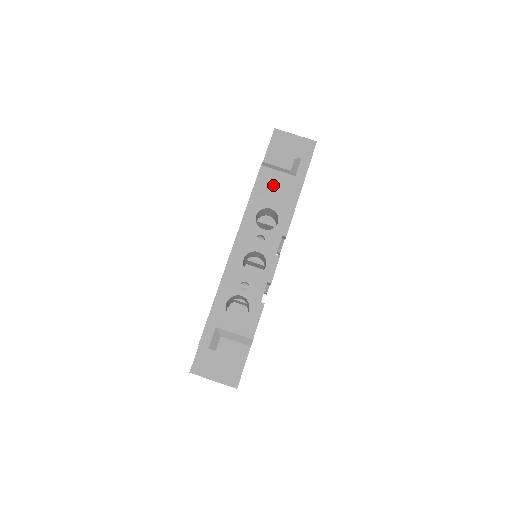
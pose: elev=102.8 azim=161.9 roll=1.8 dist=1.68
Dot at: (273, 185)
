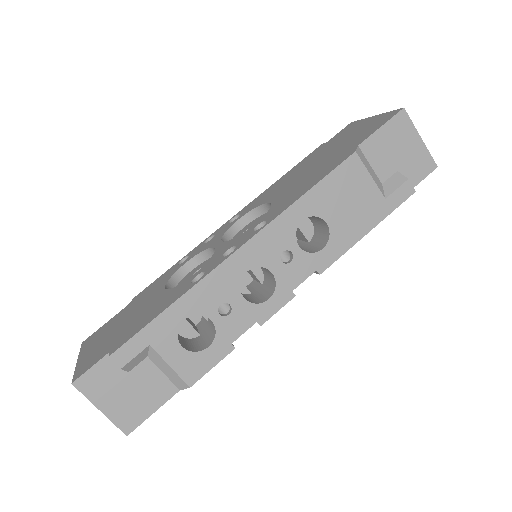
Dot at: (351, 192)
